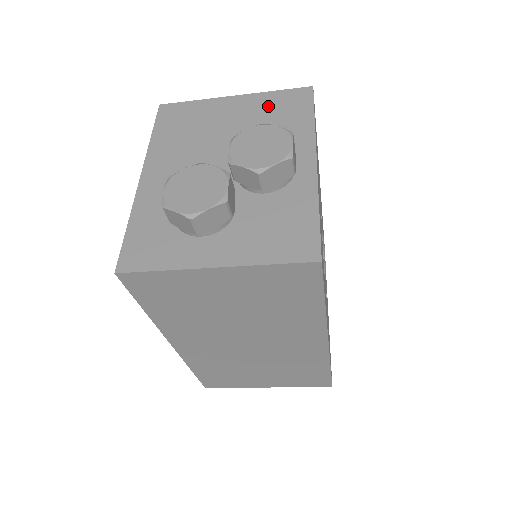
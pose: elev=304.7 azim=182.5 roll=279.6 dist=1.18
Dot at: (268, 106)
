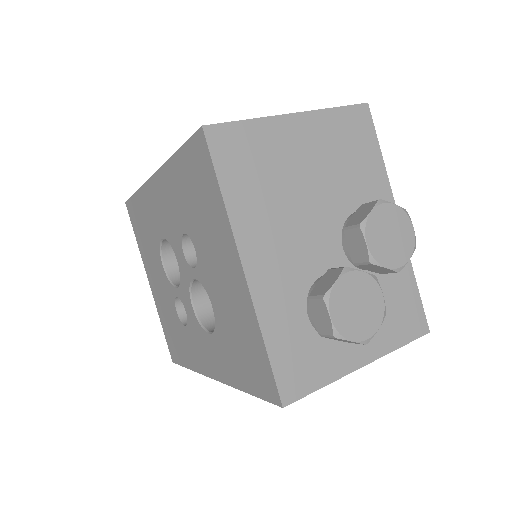
Dot at: (337, 136)
